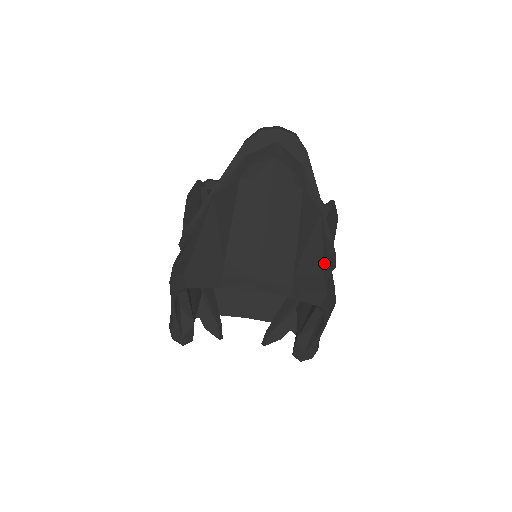
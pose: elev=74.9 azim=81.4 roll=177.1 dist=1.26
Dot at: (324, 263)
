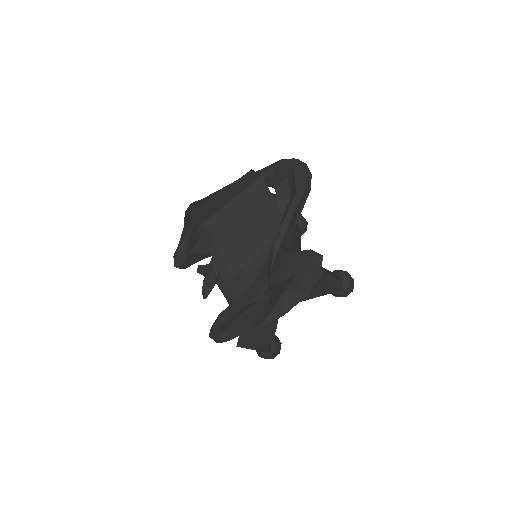
Dot at: (252, 259)
